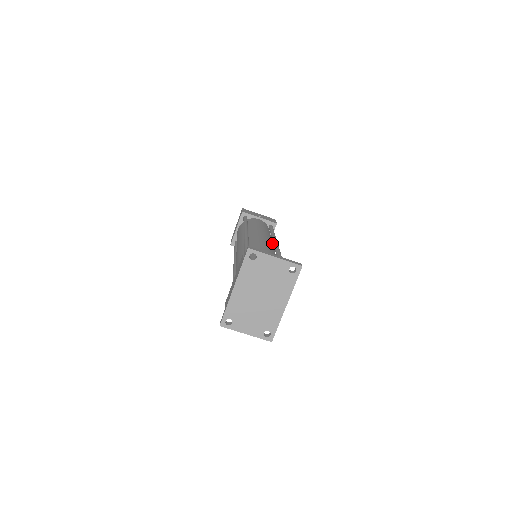
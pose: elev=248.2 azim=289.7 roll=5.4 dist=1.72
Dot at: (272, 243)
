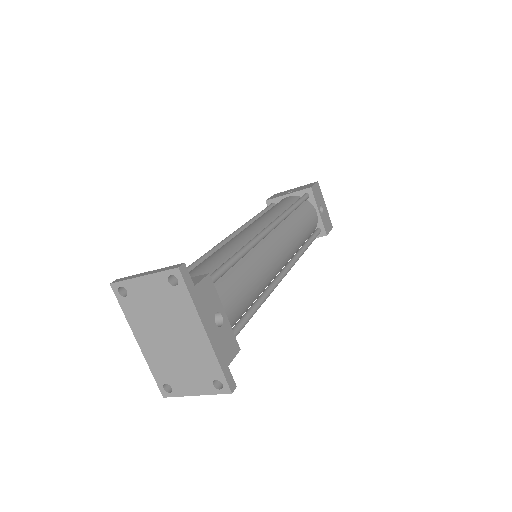
Dot at: occluded
